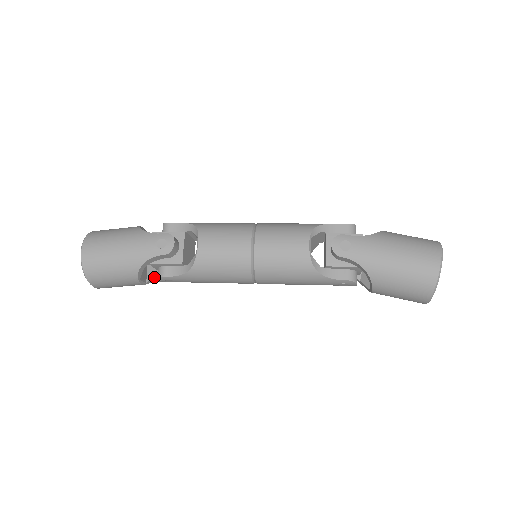
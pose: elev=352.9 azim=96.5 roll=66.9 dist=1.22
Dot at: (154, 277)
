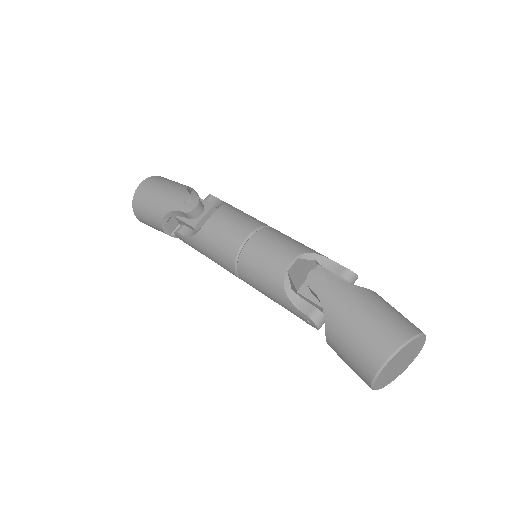
Dot at: occluded
